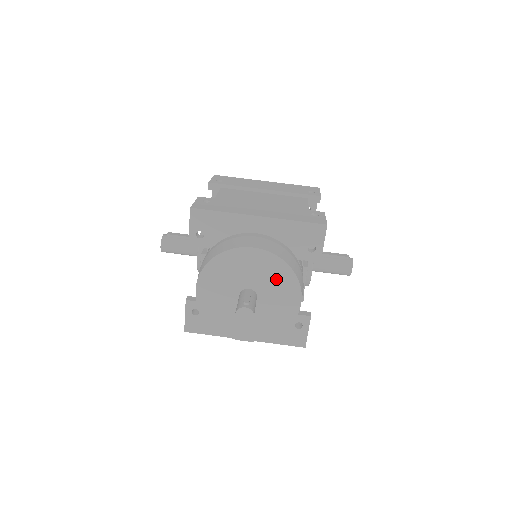
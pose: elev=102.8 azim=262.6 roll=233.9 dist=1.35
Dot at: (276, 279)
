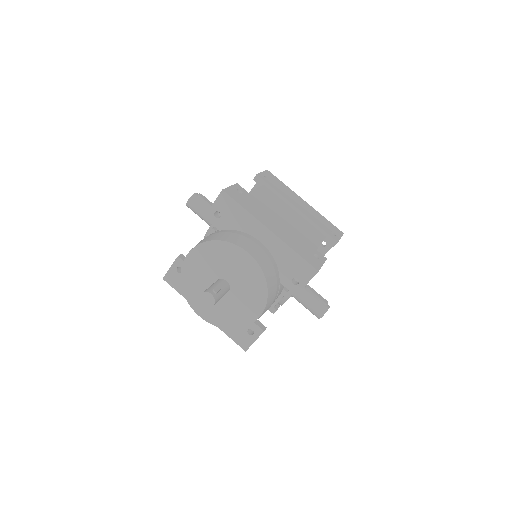
Dot at: (251, 287)
